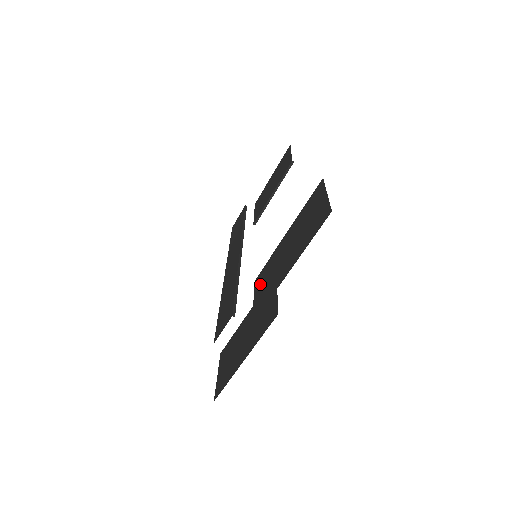
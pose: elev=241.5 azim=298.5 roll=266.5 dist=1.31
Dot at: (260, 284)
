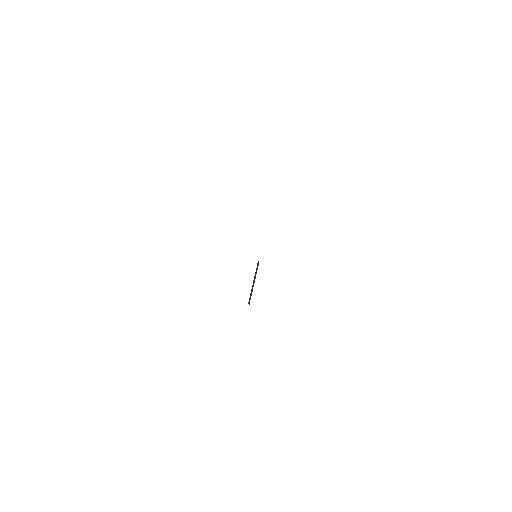
Dot at: occluded
